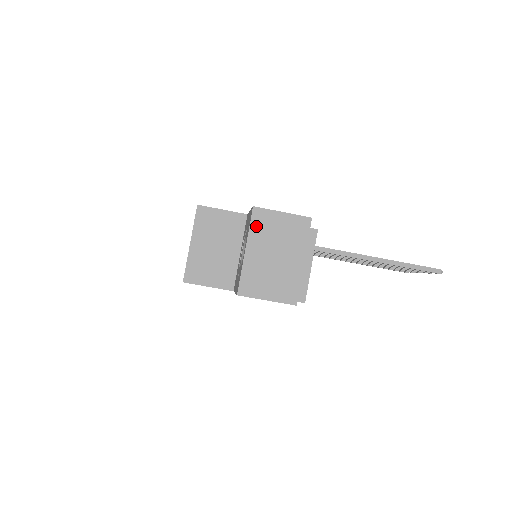
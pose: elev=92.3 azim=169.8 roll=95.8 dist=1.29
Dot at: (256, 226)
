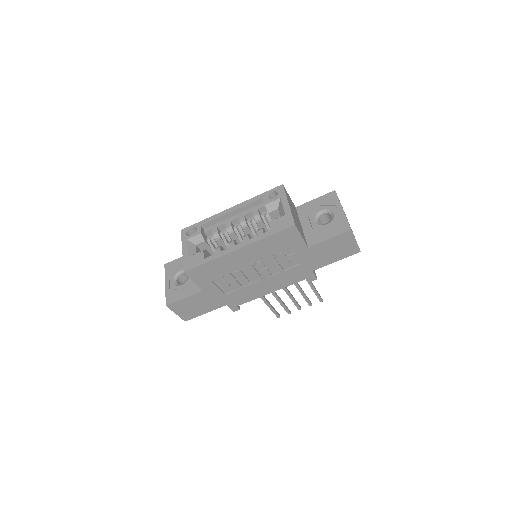
Dot at: (339, 200)
